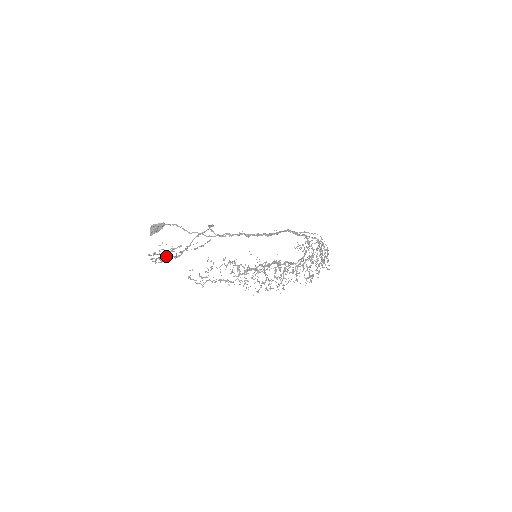
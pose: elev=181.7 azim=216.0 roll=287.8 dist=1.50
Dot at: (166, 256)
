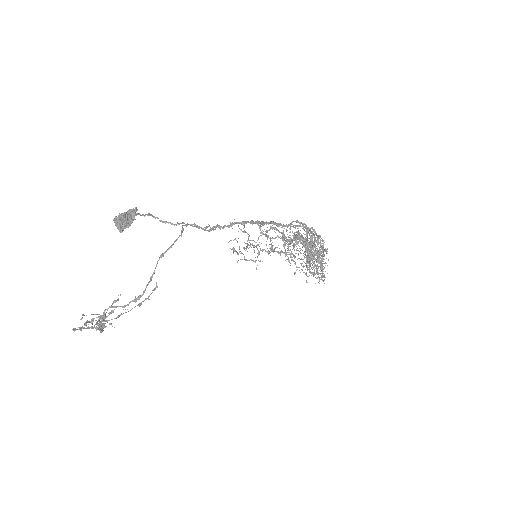
Dot at: (99, 327)
